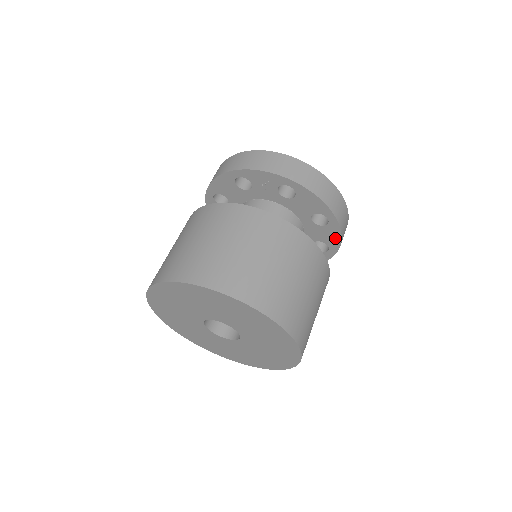
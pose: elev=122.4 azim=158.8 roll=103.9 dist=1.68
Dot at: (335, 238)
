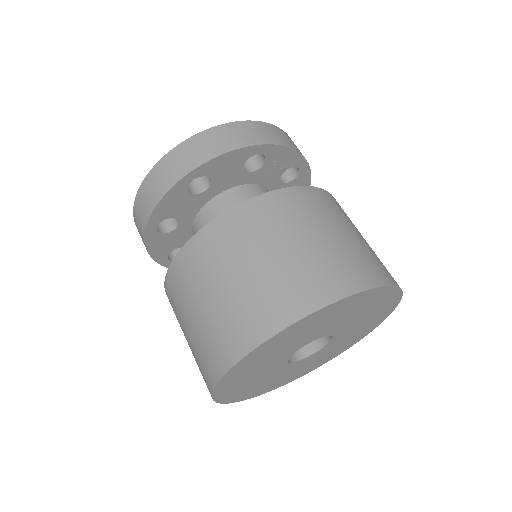
Dot at: occluded
